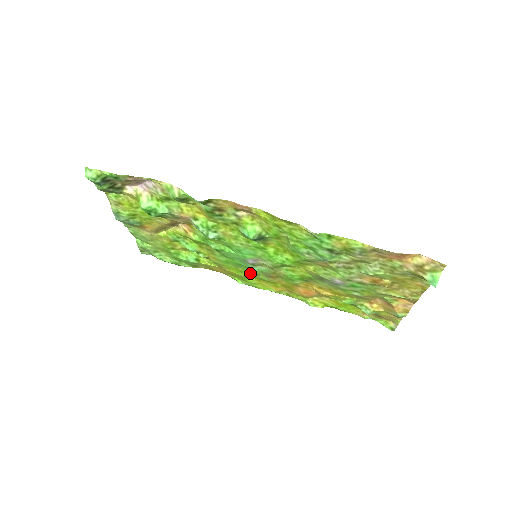
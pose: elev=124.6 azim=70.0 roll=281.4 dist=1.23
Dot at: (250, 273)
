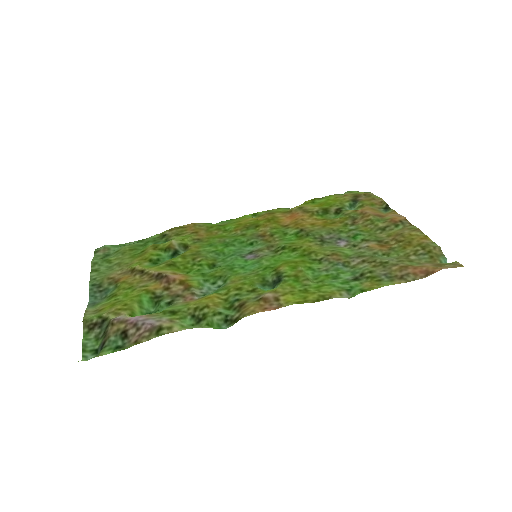
Dot at: (236, 236)
